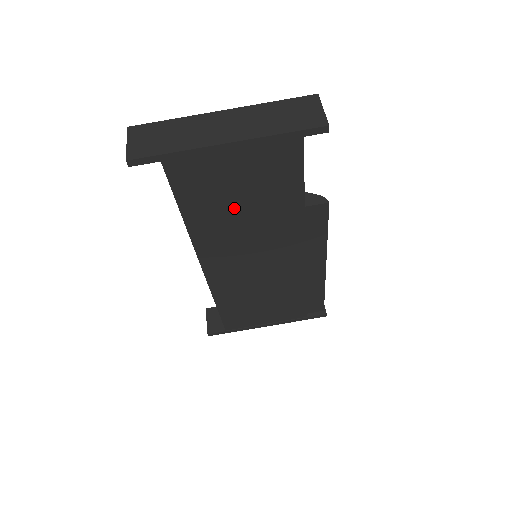
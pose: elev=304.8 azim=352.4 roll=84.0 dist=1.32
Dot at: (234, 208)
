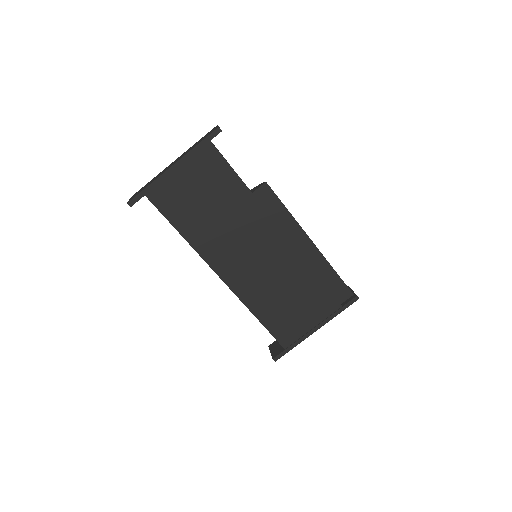
Dot at: (207, 212)
